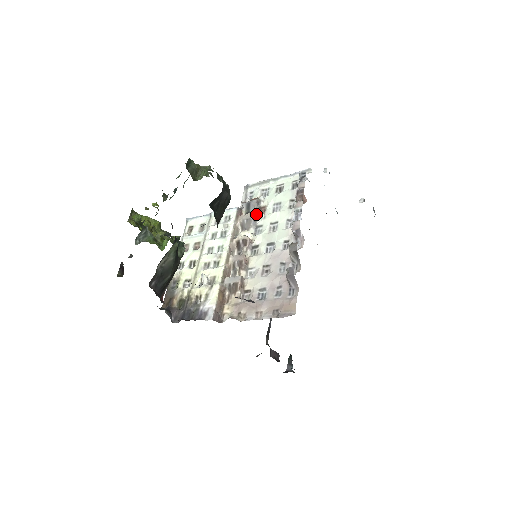
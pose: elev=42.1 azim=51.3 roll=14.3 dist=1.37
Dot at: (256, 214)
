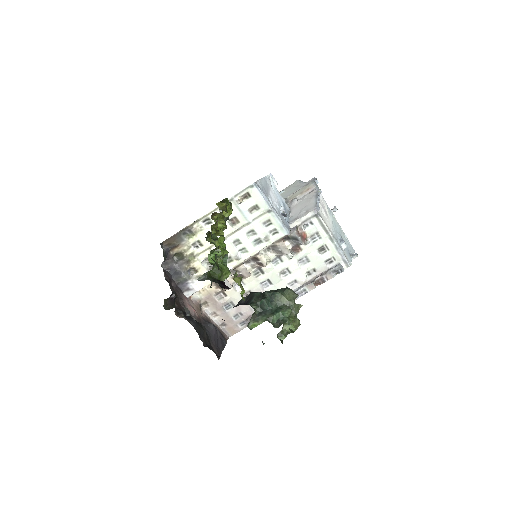
Dot at: (291, 247)
